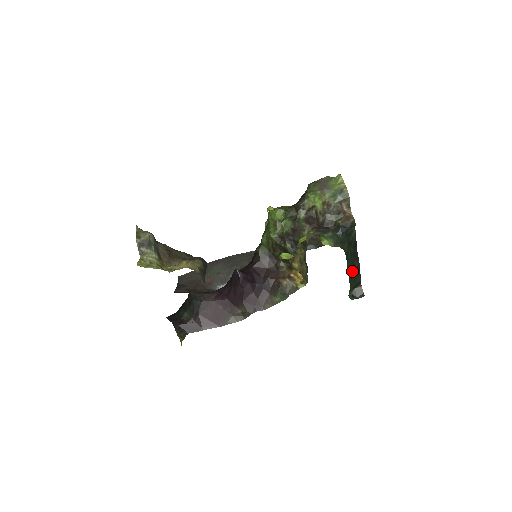
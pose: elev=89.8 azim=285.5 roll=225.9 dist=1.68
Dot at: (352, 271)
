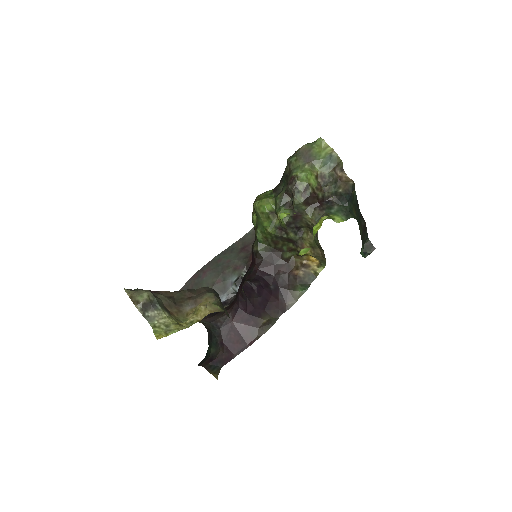
Dot at: (362, 232)
